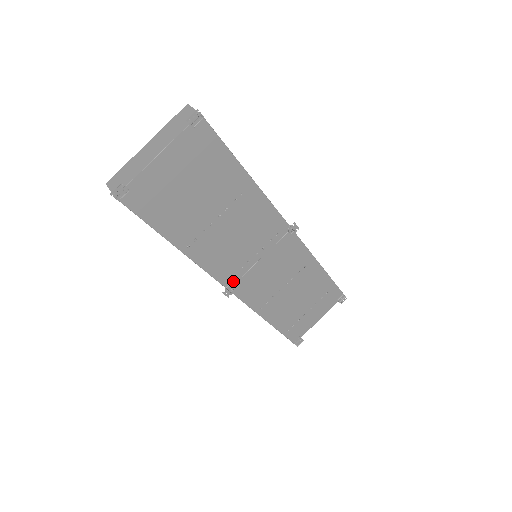
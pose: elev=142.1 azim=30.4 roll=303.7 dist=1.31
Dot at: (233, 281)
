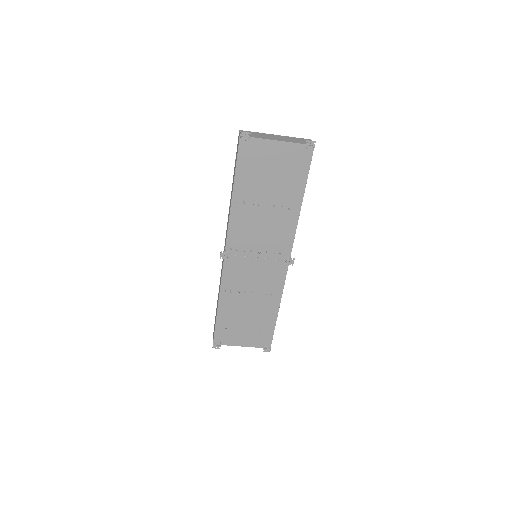
Dot at: (232, 252)
